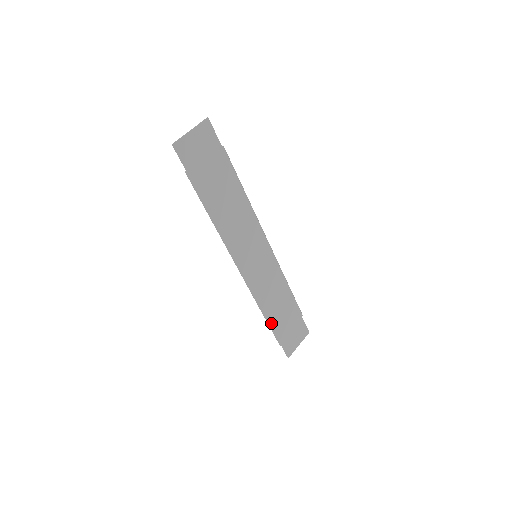
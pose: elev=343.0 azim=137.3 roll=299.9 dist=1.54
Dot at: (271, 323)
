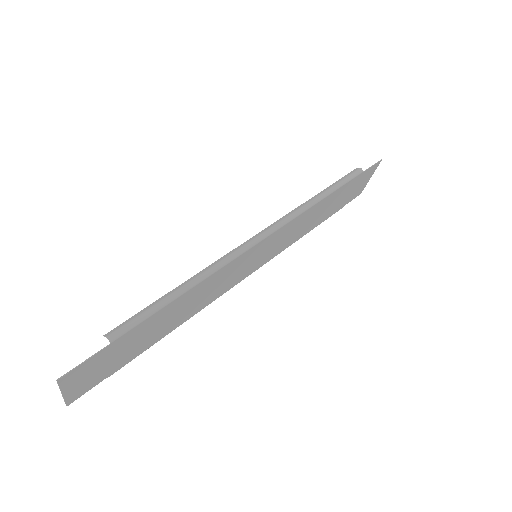
Dot at: (319, 222)
